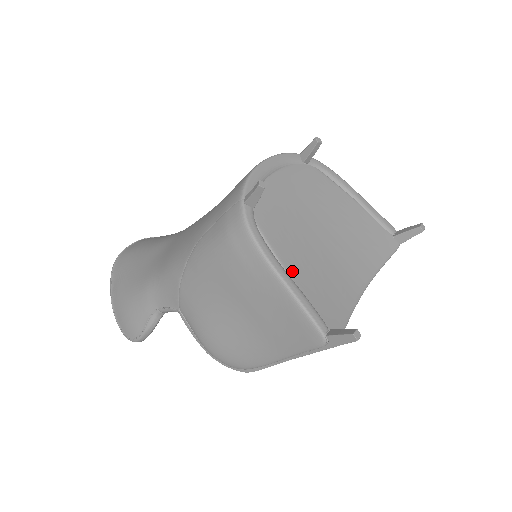
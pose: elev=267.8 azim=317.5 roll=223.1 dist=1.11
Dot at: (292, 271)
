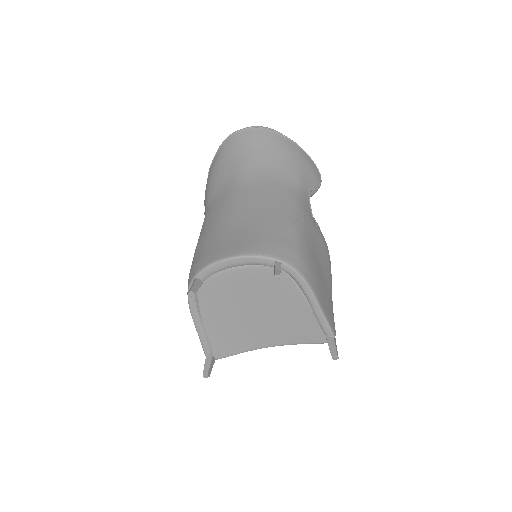
Dot at: (207, 323)
